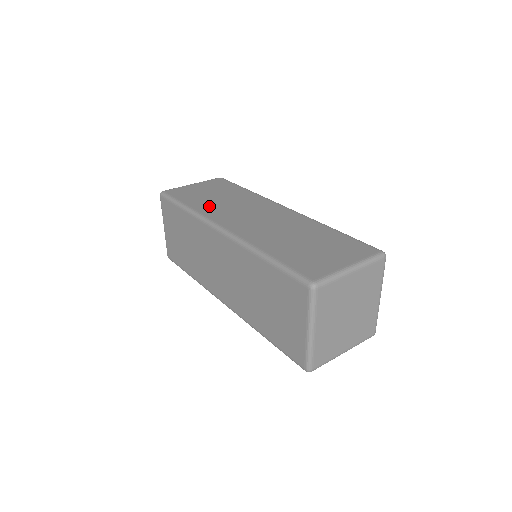
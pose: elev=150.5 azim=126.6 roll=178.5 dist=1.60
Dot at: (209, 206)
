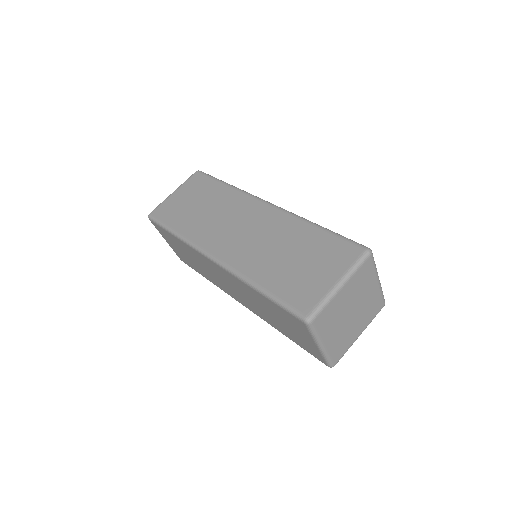
Dot at: (195, 226)
